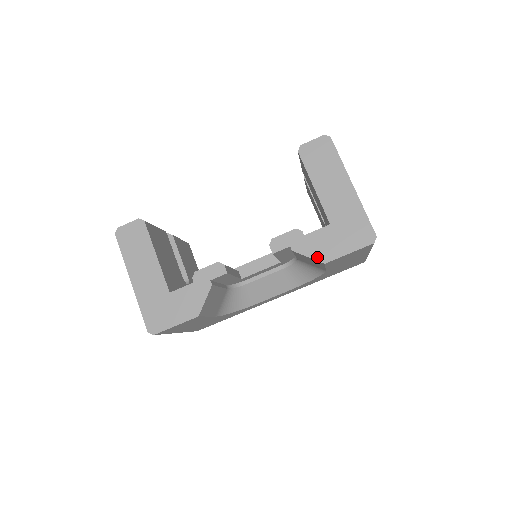
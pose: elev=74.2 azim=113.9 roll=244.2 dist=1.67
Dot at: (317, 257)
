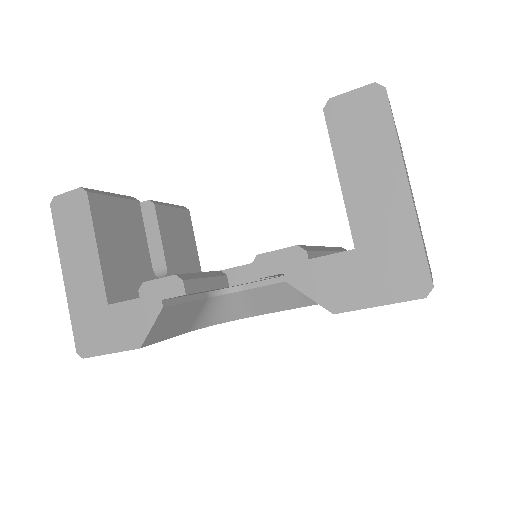
Dot at: (323, 300)
